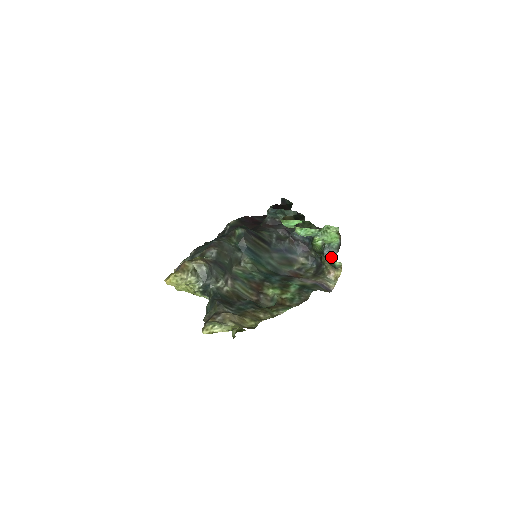
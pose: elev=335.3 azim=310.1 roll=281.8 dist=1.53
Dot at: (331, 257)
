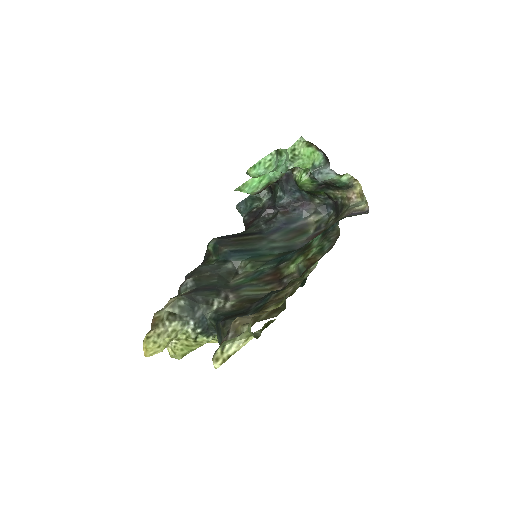
Dot at: (328, 176)
